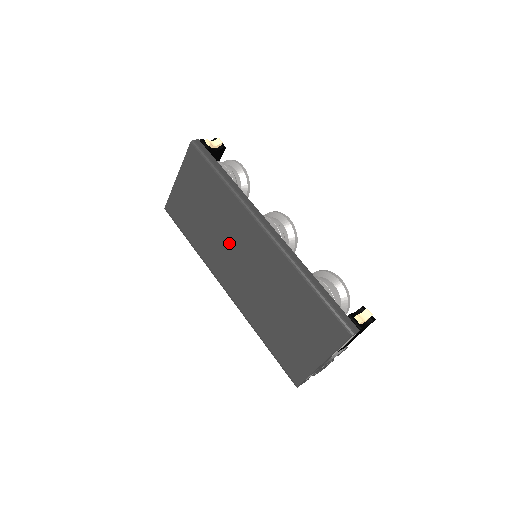
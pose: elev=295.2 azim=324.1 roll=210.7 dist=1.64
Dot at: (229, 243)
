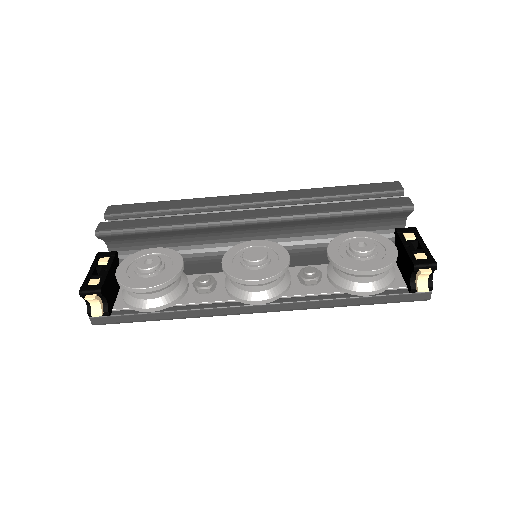
Dot at: occluded
